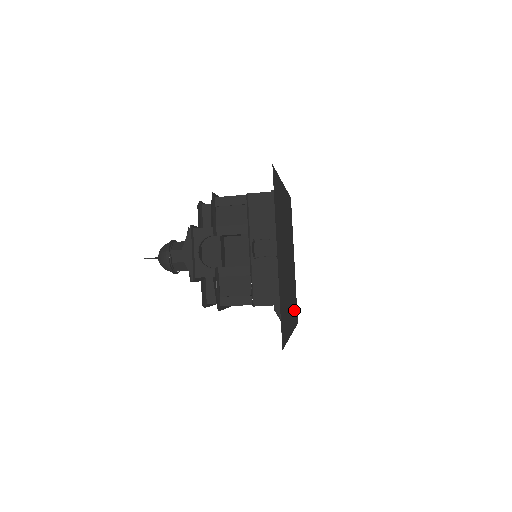
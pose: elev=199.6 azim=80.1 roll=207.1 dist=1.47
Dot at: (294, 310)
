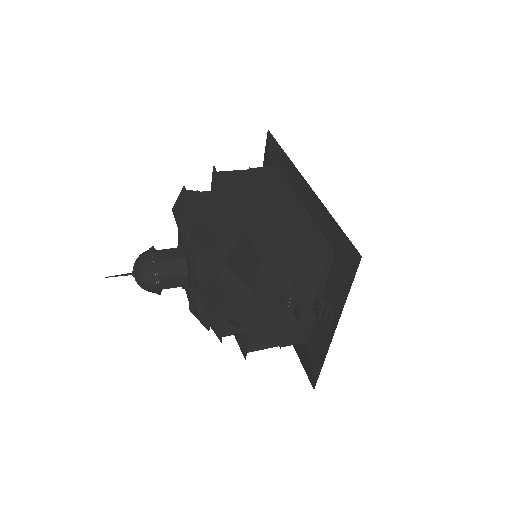
Dot at: occluded
